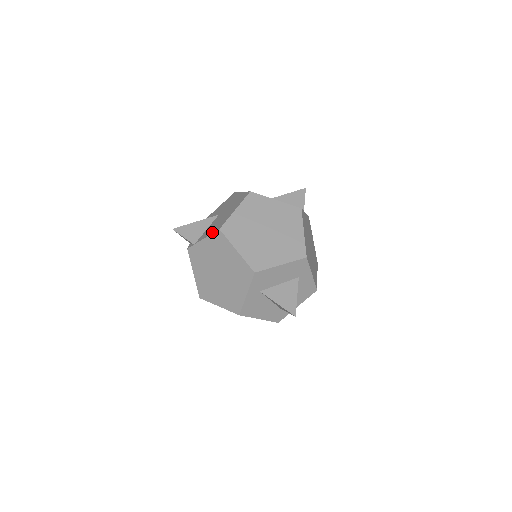
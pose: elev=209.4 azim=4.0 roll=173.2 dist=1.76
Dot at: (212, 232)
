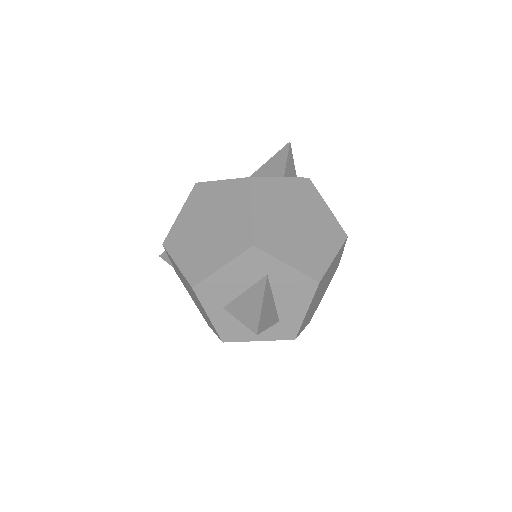
Dot at: occluded
